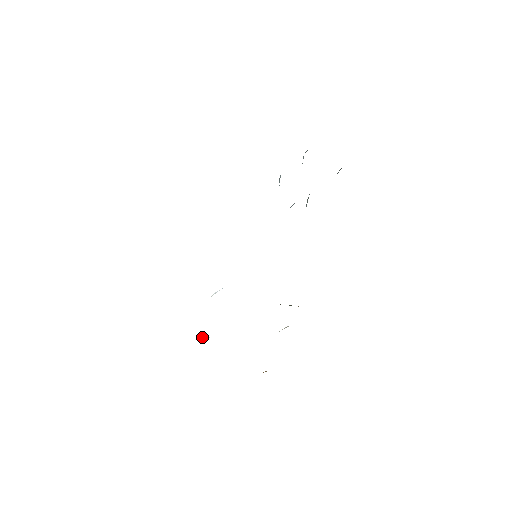
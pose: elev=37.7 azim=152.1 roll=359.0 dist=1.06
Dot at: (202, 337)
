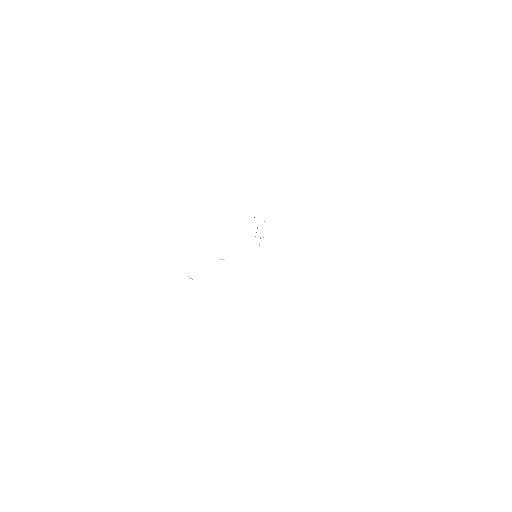
Dot at: occluded
